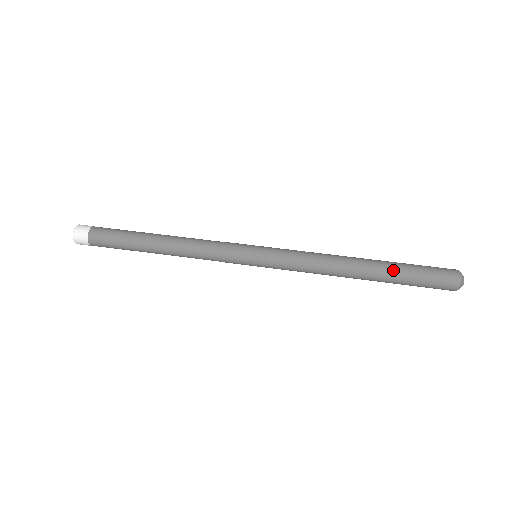
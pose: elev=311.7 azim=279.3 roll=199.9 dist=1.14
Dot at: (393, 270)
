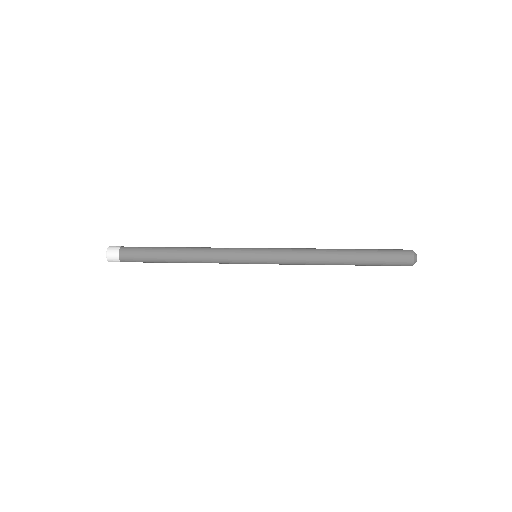
Dot at: (363, 251)
